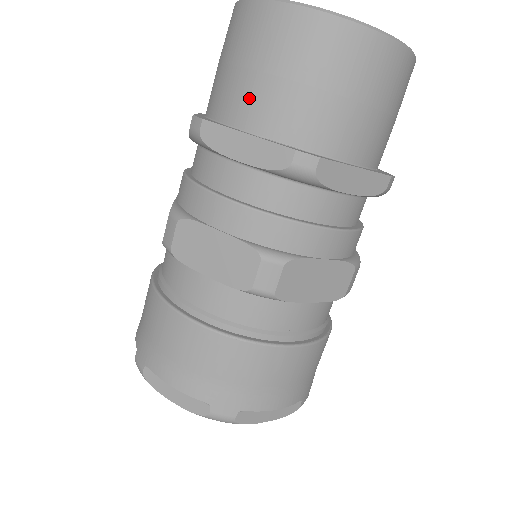
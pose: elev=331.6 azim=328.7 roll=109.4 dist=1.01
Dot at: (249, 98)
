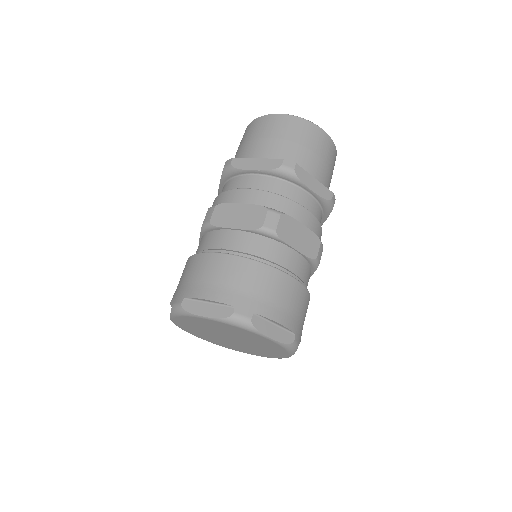
Dot at: occluded
